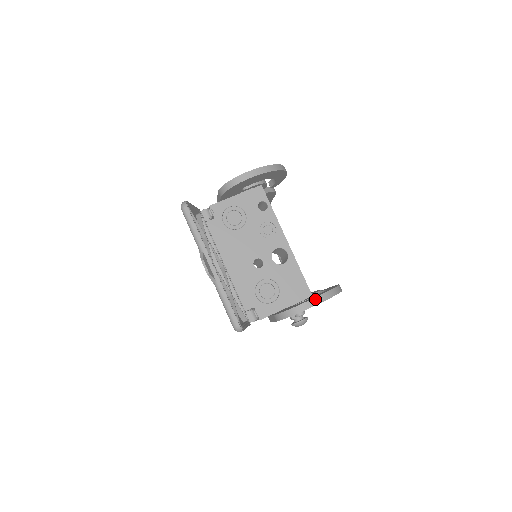
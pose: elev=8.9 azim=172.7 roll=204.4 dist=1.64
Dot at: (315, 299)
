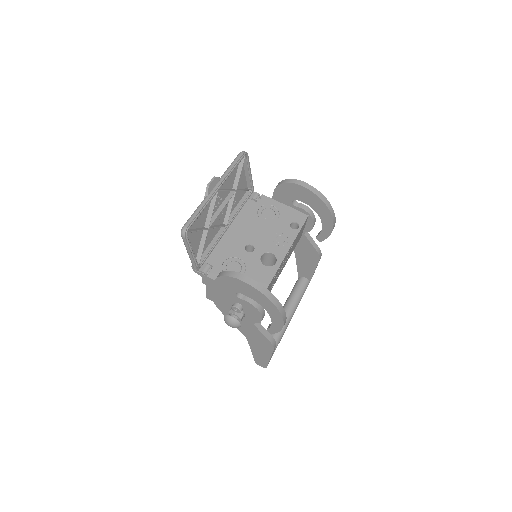
Dot at: (254, 281)
